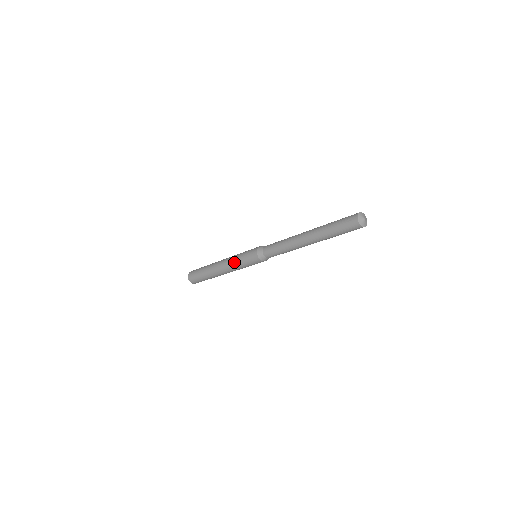
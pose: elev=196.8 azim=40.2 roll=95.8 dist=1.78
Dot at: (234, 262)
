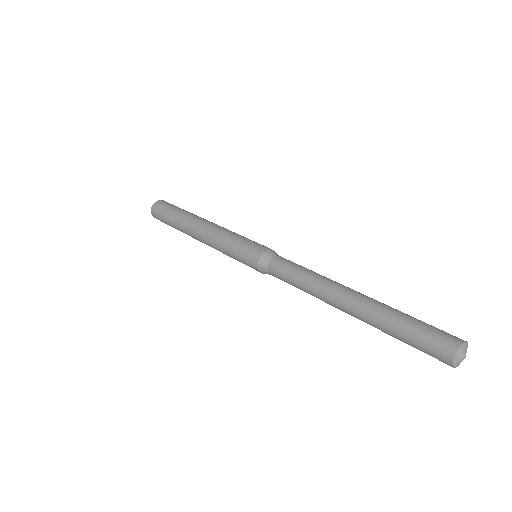
Dot at: (220, 249)
